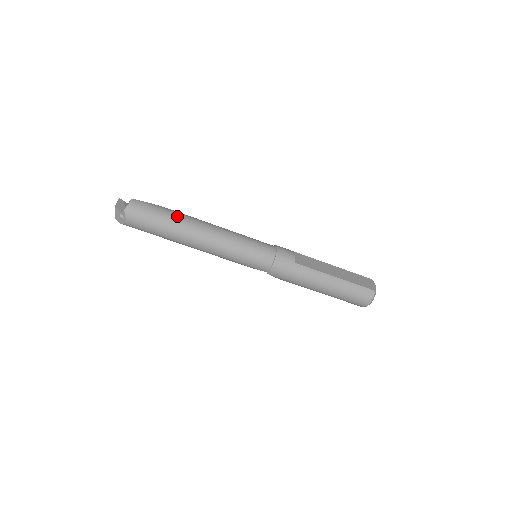
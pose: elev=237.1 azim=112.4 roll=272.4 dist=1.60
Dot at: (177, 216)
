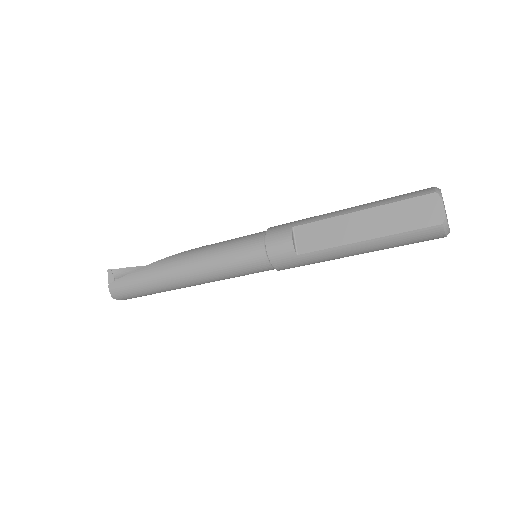
Dot at: (150, 278)
